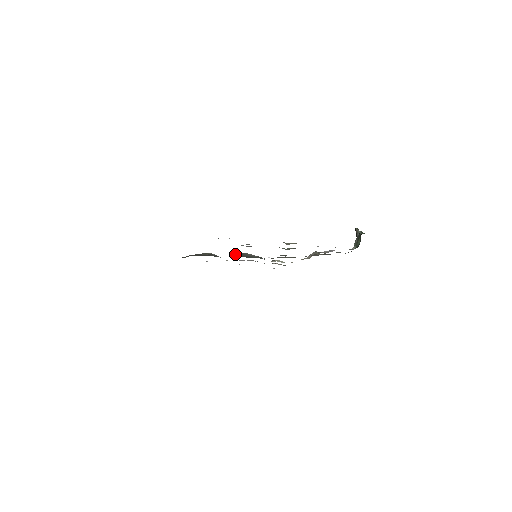
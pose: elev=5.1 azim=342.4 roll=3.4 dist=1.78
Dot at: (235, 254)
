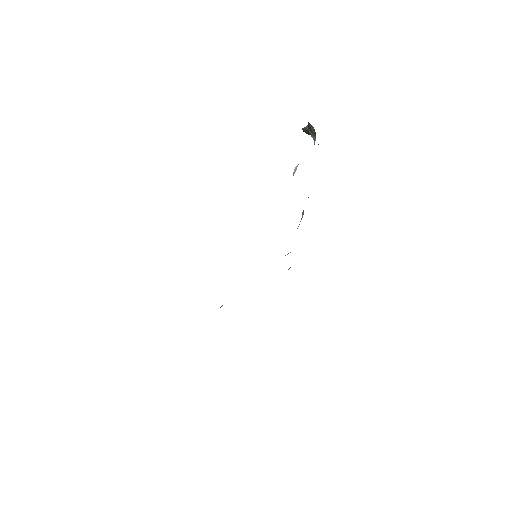
Dot at: occluded
